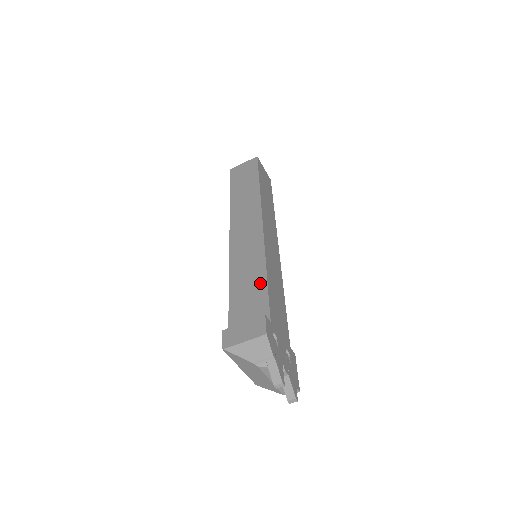
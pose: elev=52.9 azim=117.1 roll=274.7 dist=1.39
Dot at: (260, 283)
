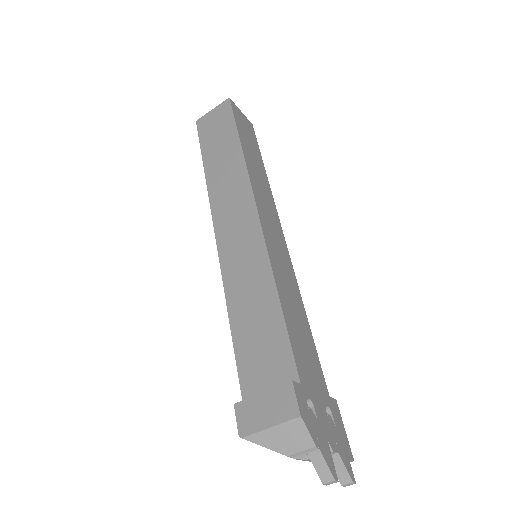
Dot at: (272, 315)
